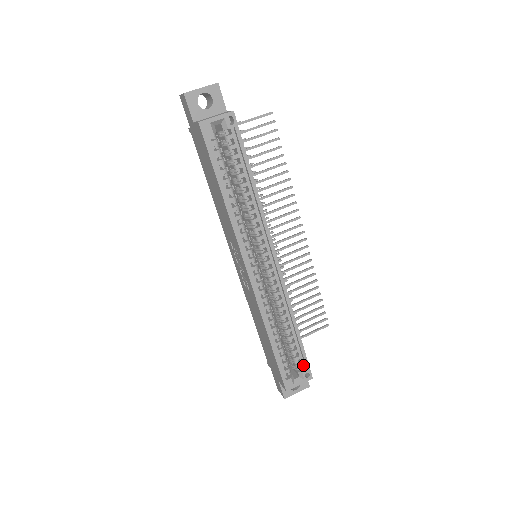
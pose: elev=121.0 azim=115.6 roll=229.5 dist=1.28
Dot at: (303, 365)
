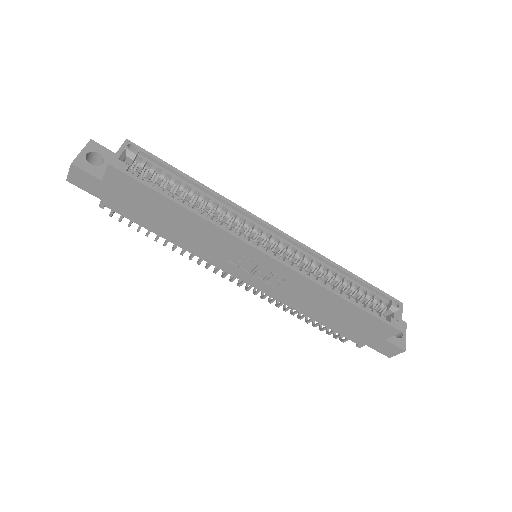
Dot at: (385, 300)
